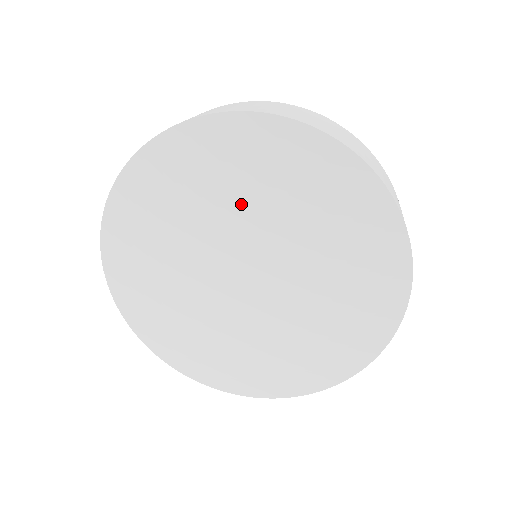
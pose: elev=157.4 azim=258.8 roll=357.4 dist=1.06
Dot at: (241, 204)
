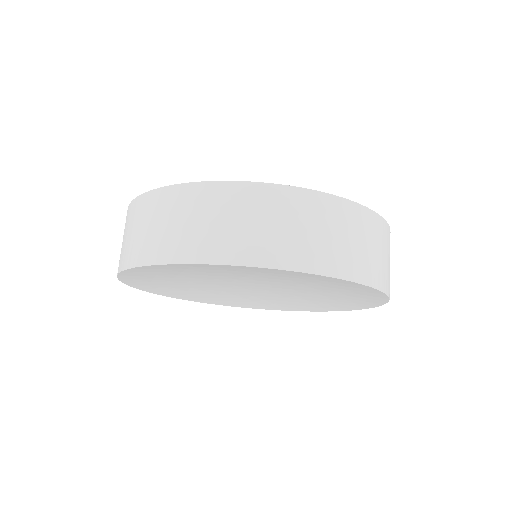
Dot at: (237, 276)
